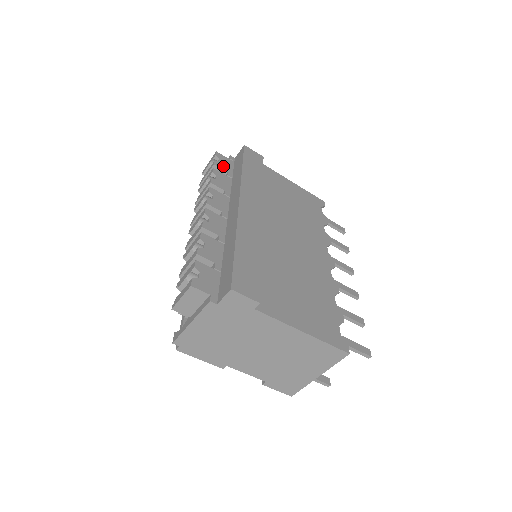
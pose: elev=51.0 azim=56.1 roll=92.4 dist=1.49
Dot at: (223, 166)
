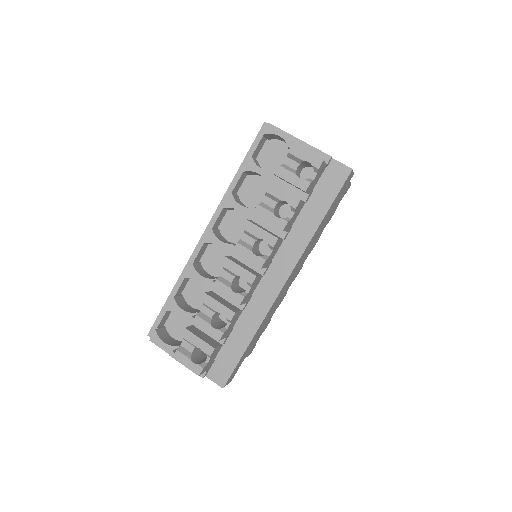
Dot at: (312, 186)
